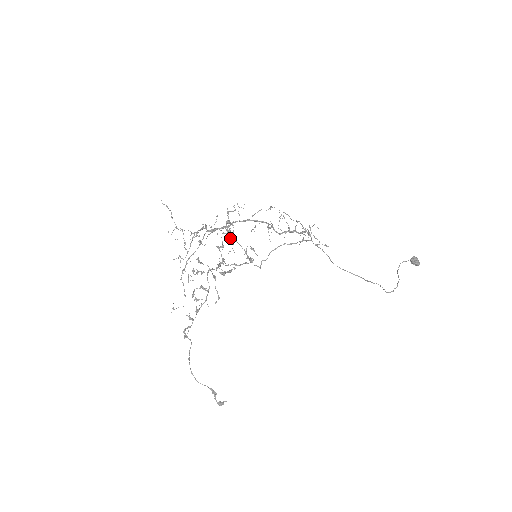
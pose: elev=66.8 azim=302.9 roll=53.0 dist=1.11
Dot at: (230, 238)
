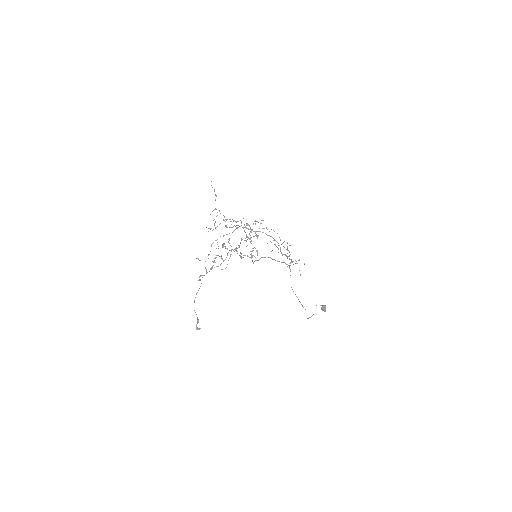
Dot at: (247, 236)
